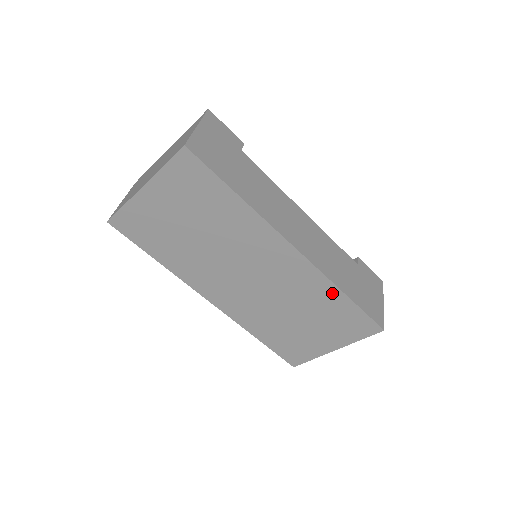
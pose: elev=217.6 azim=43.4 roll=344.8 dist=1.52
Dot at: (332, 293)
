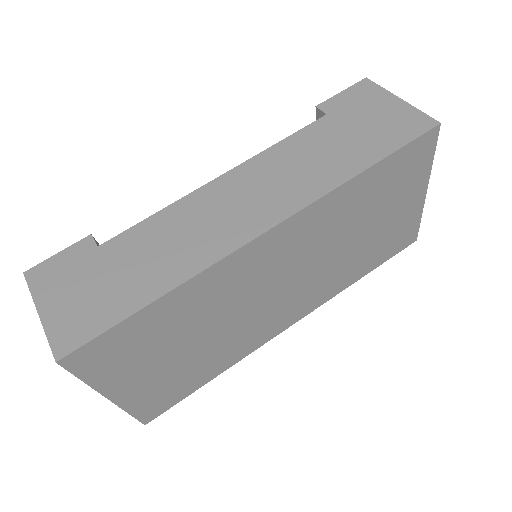
Dot at: (352, 189)
